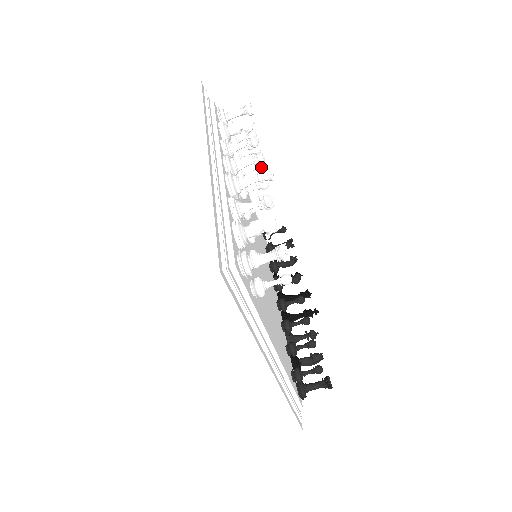
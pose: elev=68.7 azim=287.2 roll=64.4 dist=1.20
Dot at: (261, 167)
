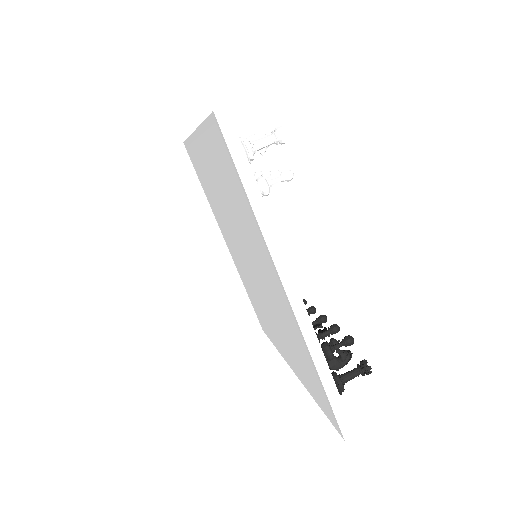
Dot at: occluded
